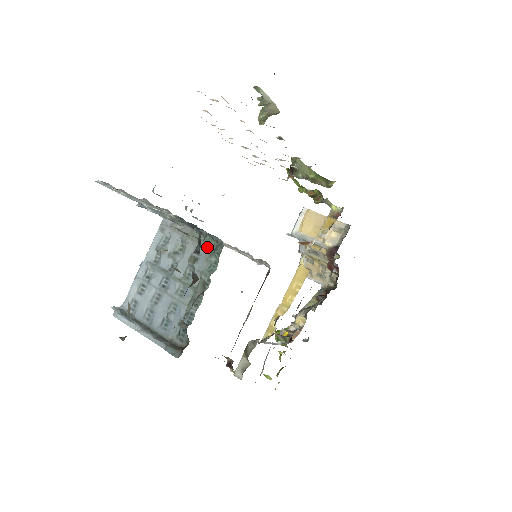
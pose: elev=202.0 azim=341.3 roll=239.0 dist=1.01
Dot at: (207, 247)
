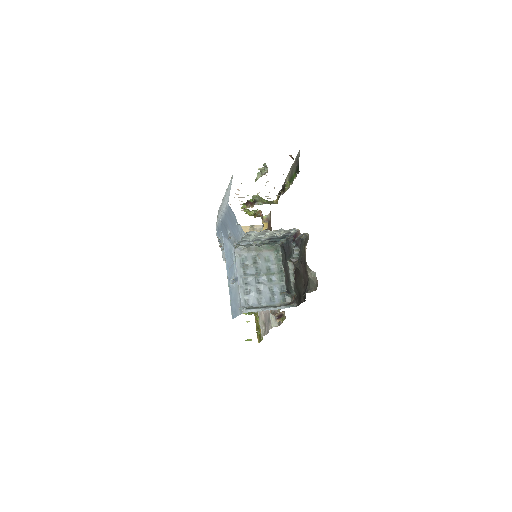
Dot at: (271, 251)
